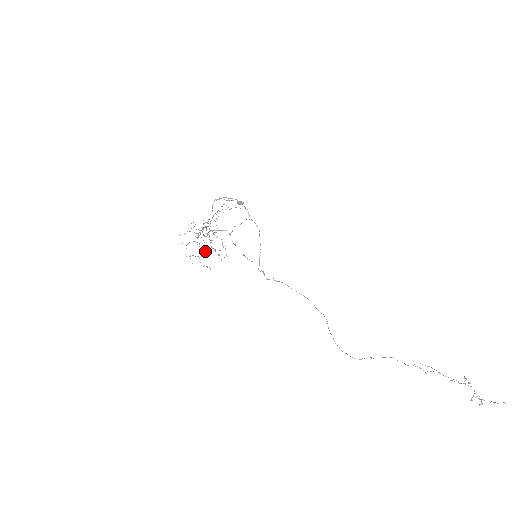
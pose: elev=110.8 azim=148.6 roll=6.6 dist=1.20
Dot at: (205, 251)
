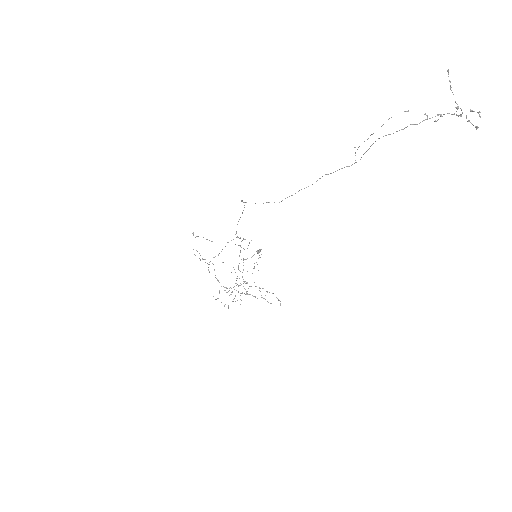
Dot at: occluded
